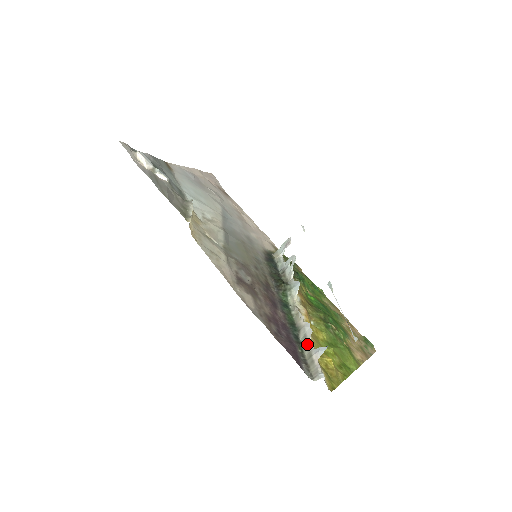
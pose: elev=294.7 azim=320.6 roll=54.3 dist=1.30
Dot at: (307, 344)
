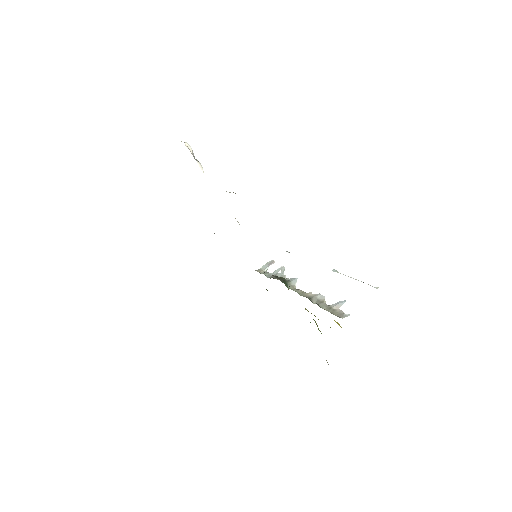
Dot at: (323, 303)
